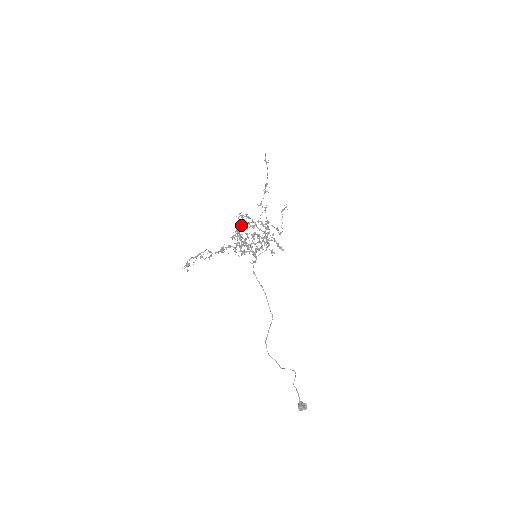
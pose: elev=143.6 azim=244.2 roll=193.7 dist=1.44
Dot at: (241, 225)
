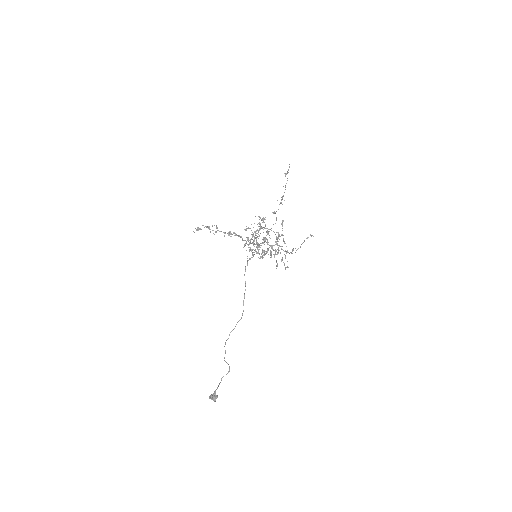
Dot at: occluded
